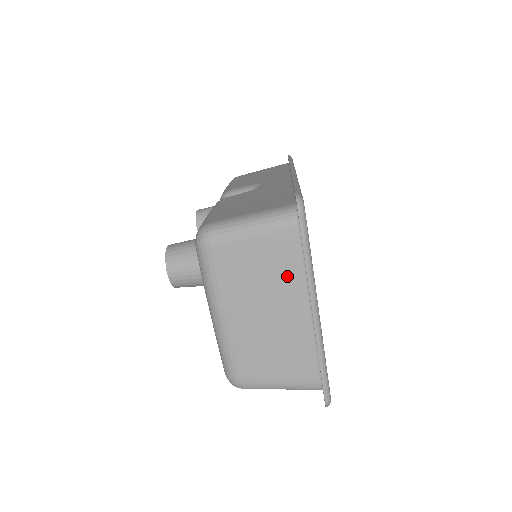
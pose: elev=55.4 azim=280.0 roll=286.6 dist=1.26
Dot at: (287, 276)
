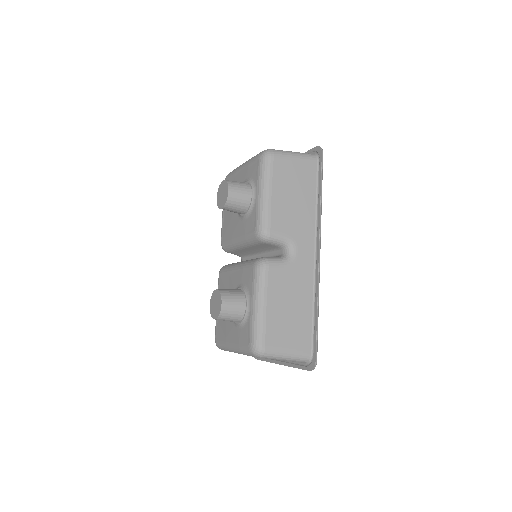
Dot at: occluded
